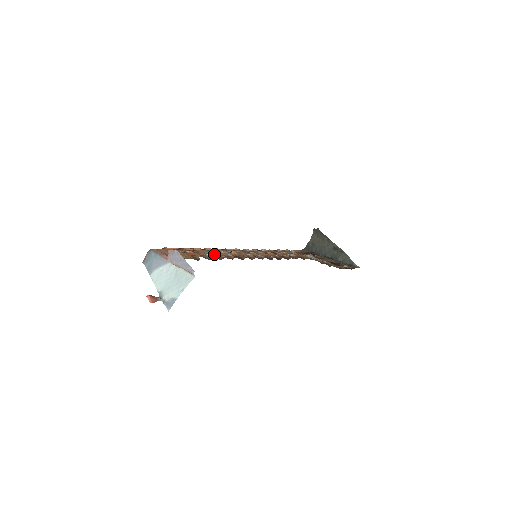
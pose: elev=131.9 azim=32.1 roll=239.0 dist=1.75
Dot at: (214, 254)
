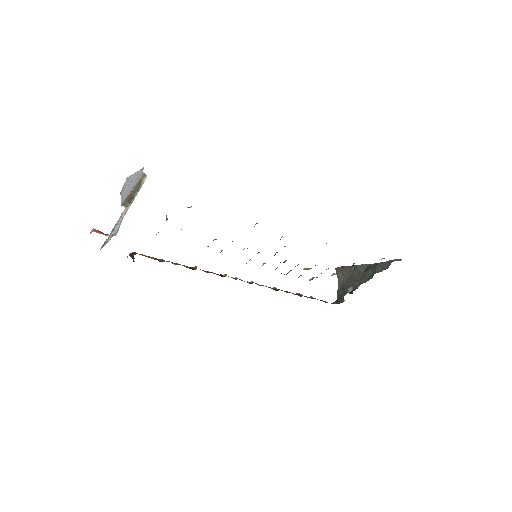
Dot at: occluded
